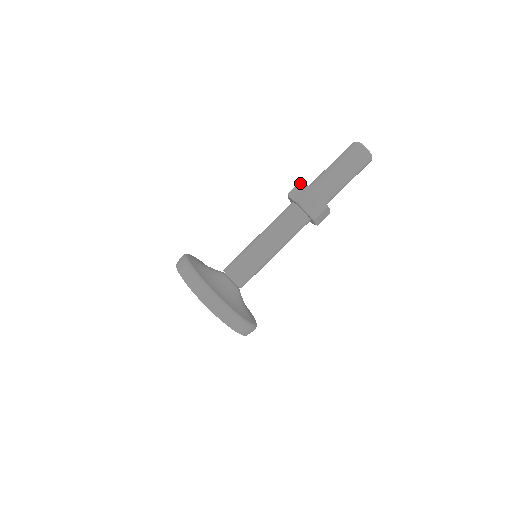
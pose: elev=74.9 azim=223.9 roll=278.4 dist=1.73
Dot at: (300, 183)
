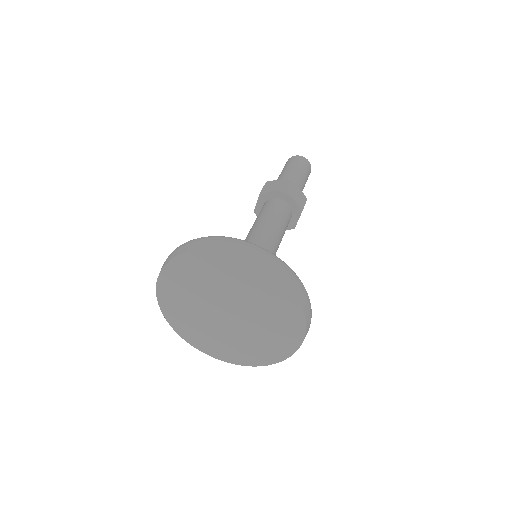
Dot at: (268, 182)
